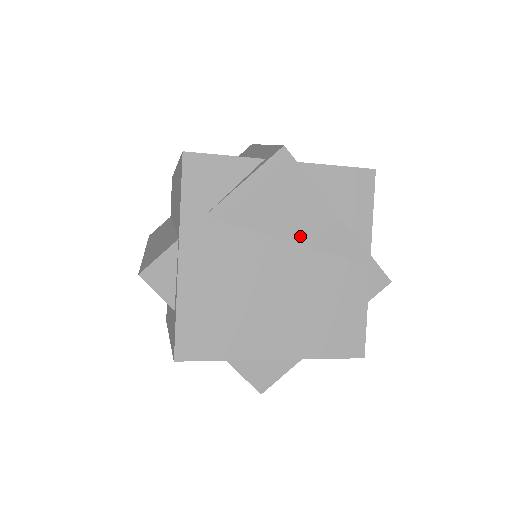
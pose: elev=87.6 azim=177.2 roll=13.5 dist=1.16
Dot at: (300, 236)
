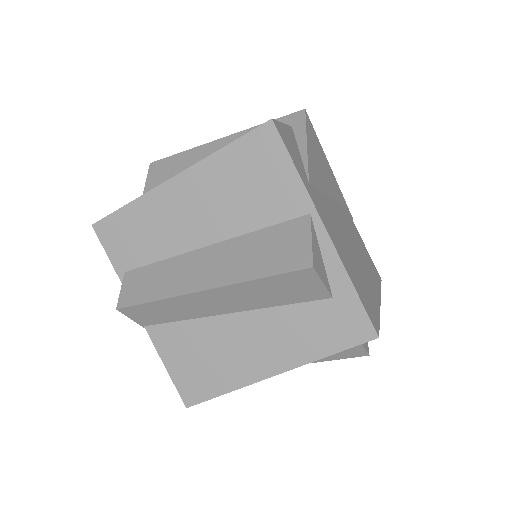
Dot at: (331, 192)
